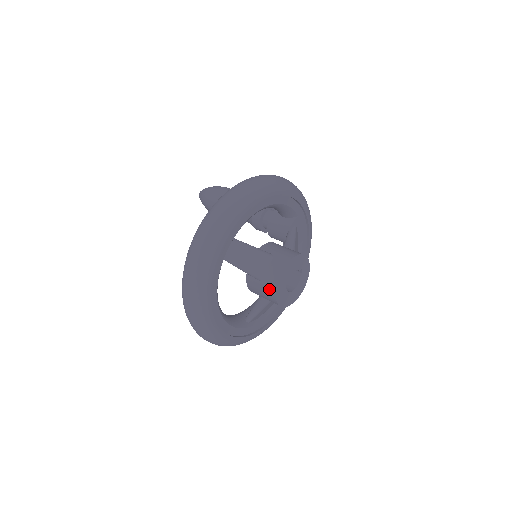
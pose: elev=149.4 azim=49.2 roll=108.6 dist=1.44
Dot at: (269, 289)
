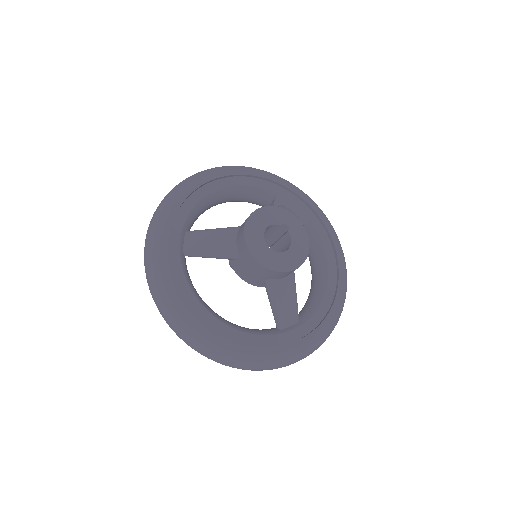
Dot at: (246, 257)
